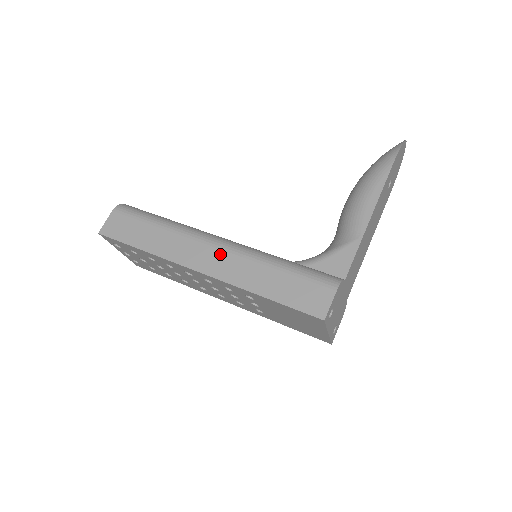
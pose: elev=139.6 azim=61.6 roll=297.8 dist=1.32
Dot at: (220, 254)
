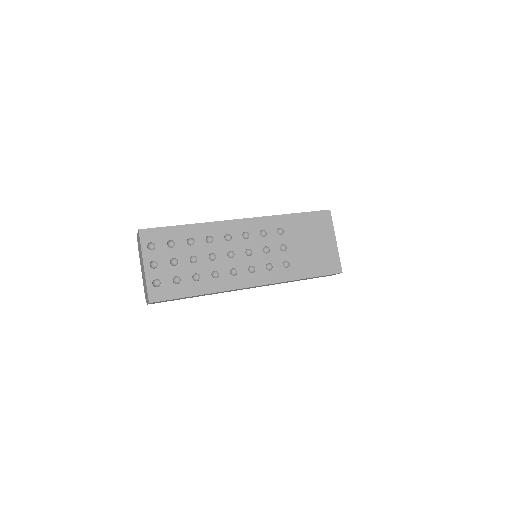
Dot at: occluded
